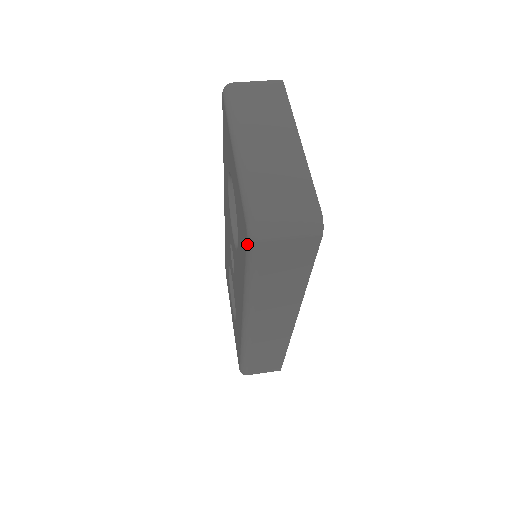
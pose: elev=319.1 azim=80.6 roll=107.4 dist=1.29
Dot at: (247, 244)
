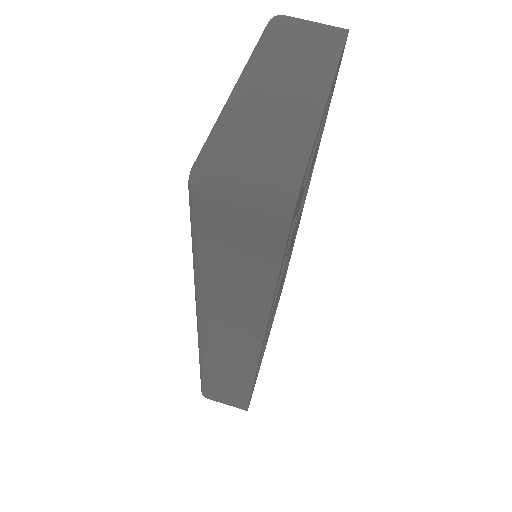
Dot at: (189, 199)
